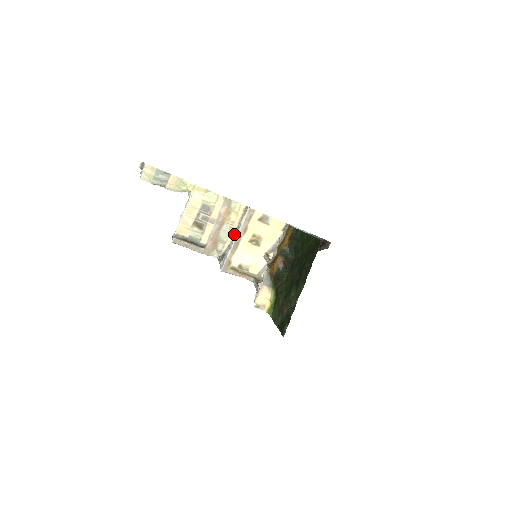
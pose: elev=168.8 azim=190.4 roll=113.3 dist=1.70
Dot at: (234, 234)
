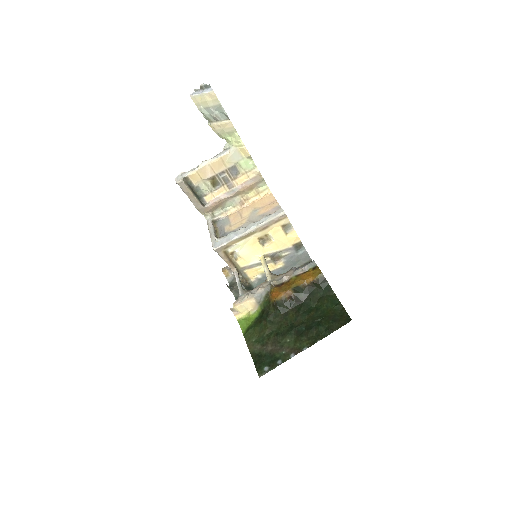
Dot at: (250, 223)
